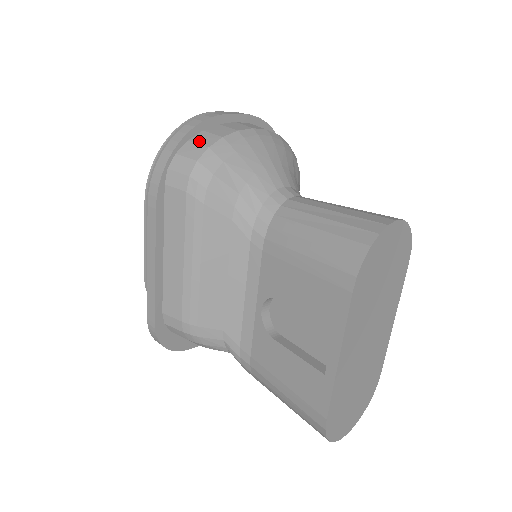
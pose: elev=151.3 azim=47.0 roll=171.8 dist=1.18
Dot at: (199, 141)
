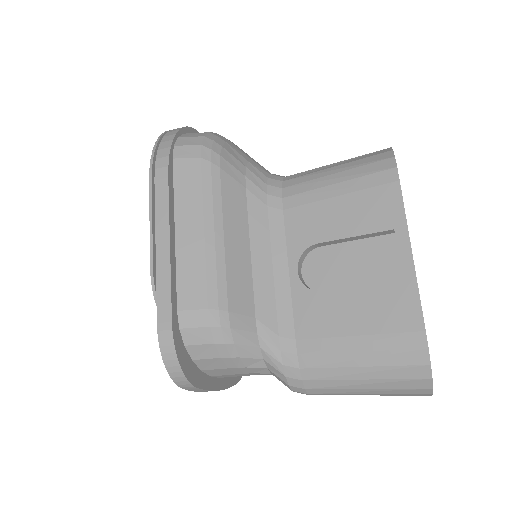
Dot at: (196, 133)
